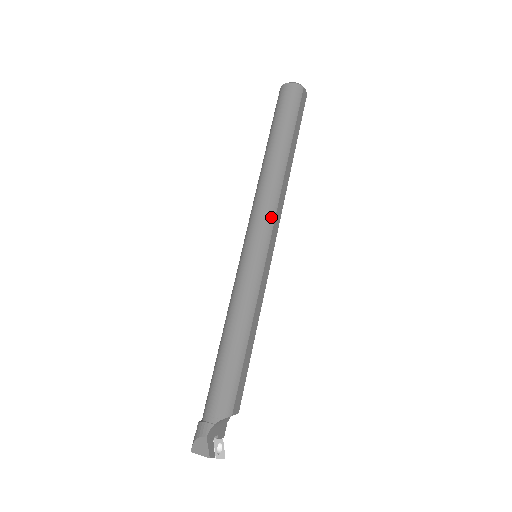
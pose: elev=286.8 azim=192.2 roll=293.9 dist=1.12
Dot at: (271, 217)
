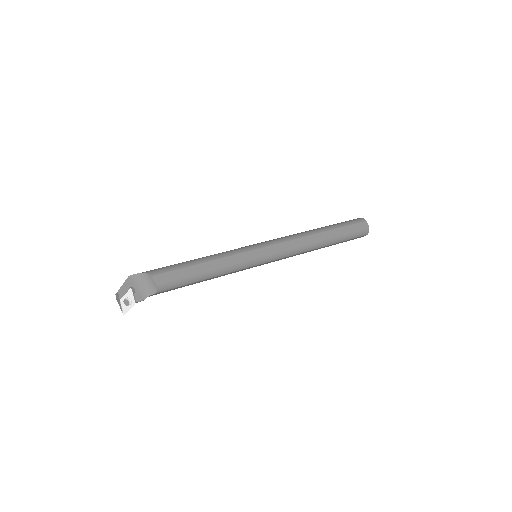
Dot at: (281, 240)
